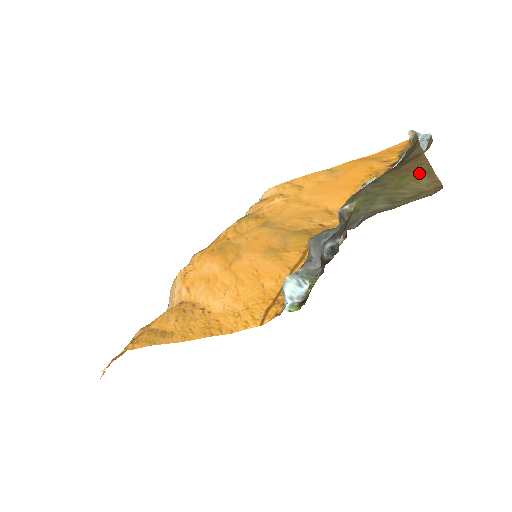
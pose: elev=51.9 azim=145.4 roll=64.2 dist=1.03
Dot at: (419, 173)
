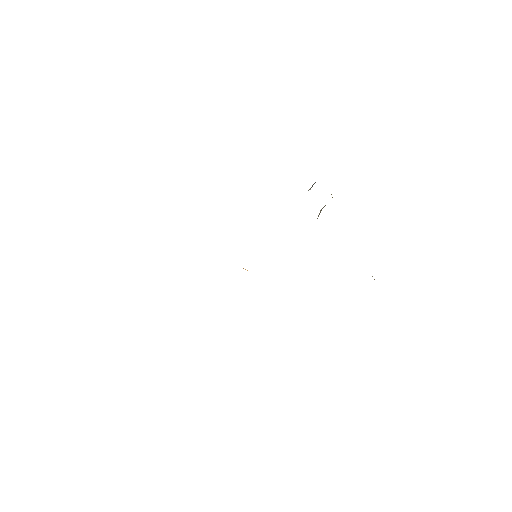
Dot at: occluded
